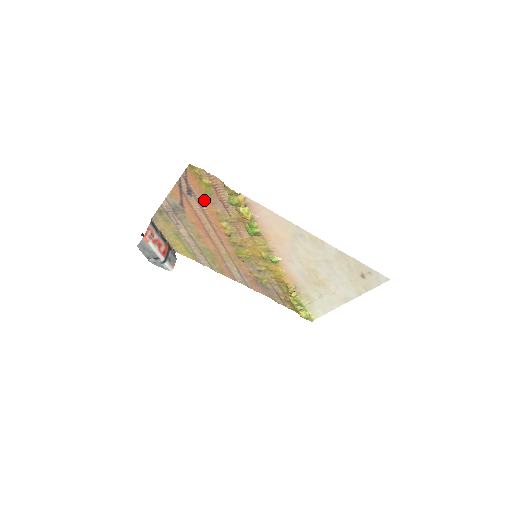
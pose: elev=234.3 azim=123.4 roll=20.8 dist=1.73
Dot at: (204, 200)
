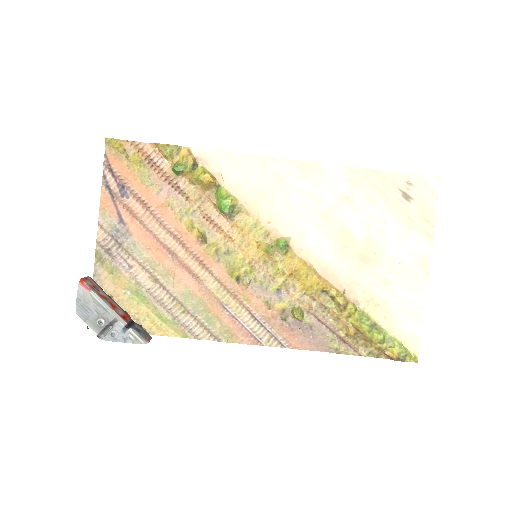
Dot at: (146, 193)
